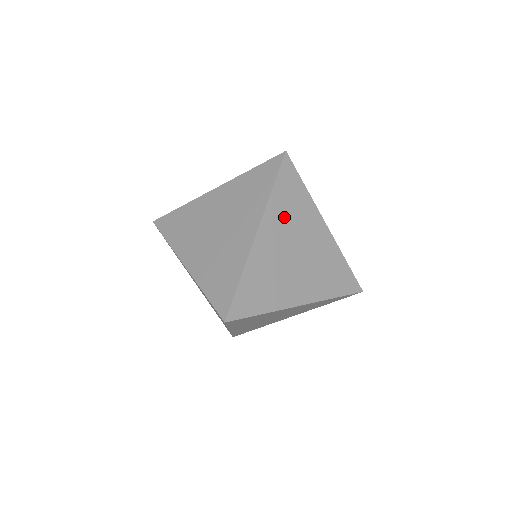
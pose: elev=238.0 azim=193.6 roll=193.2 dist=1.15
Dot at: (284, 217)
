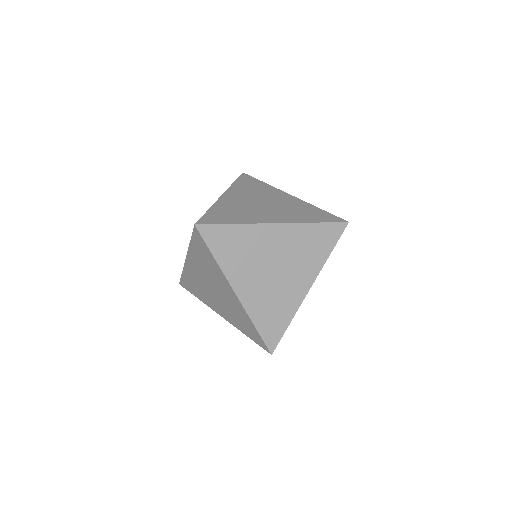
Dot at: (247, 191)
